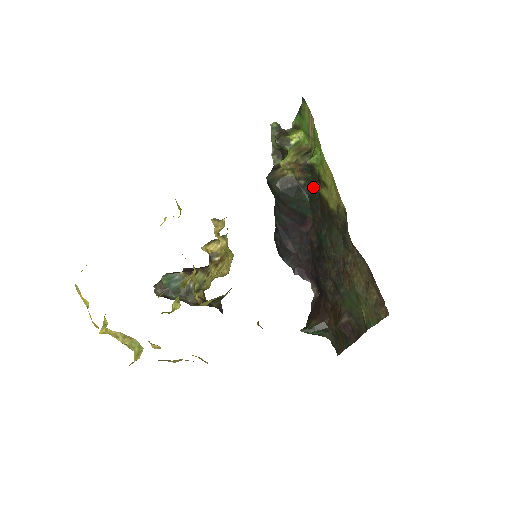
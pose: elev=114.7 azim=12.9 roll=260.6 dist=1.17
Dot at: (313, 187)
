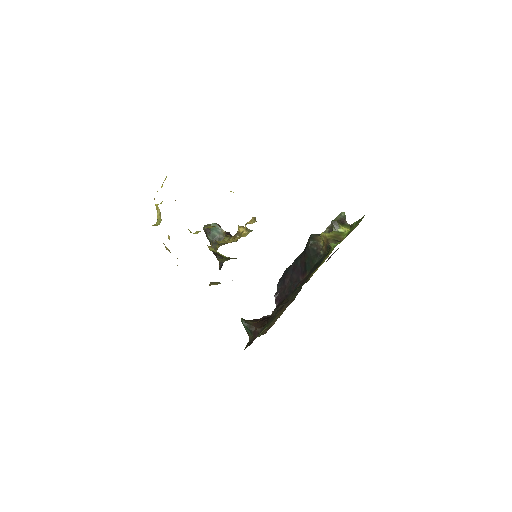
Dot at: (322, 260)
